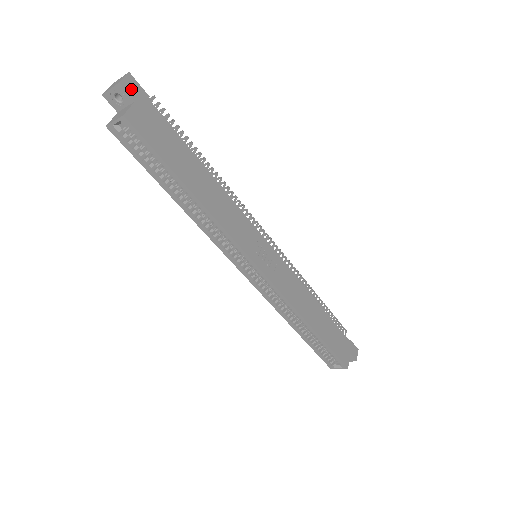
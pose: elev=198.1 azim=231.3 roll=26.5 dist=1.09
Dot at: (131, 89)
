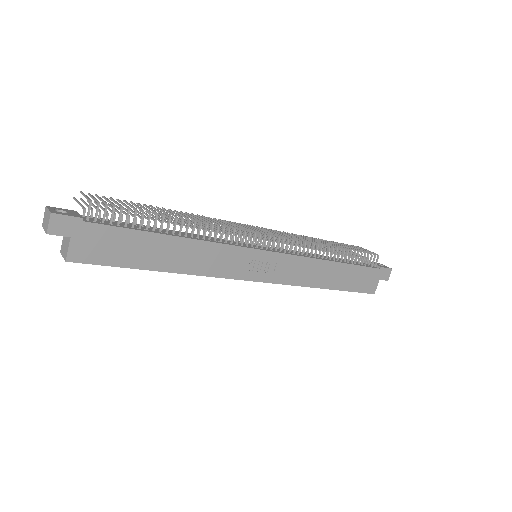
Dot at: (61, 229)
